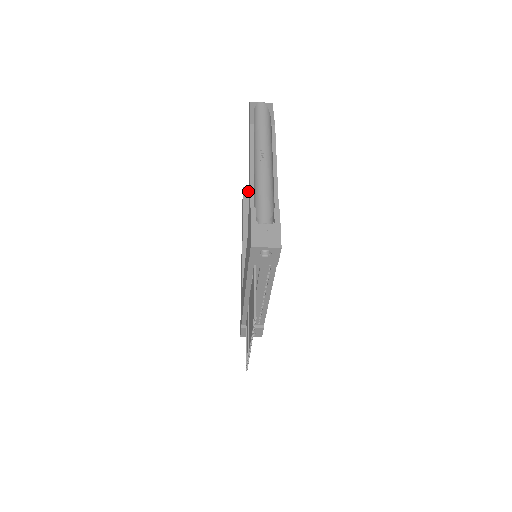
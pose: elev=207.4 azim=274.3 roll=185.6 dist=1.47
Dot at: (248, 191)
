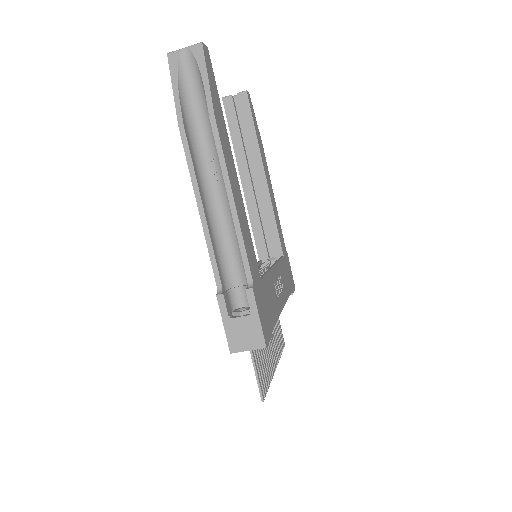
Dot at: (230, 104)
